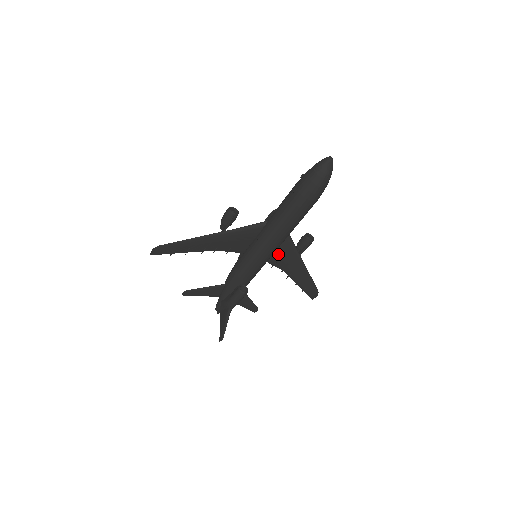
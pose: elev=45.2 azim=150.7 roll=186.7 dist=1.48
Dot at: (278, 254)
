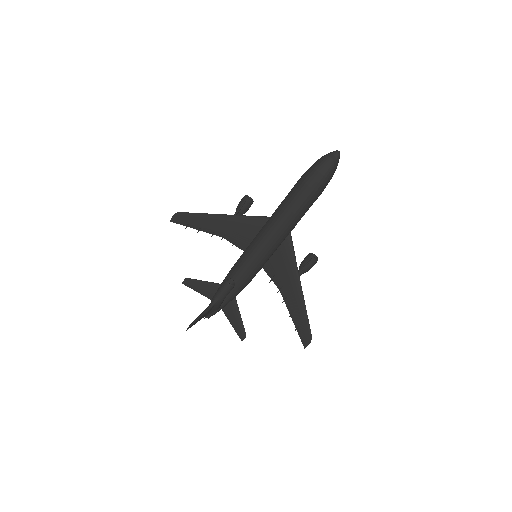
Dot at: (278, 264)
